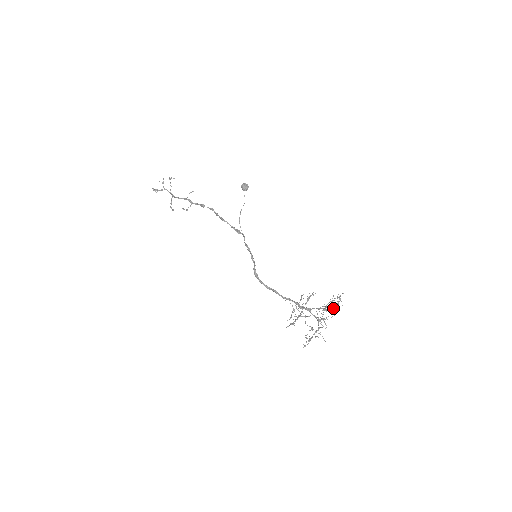
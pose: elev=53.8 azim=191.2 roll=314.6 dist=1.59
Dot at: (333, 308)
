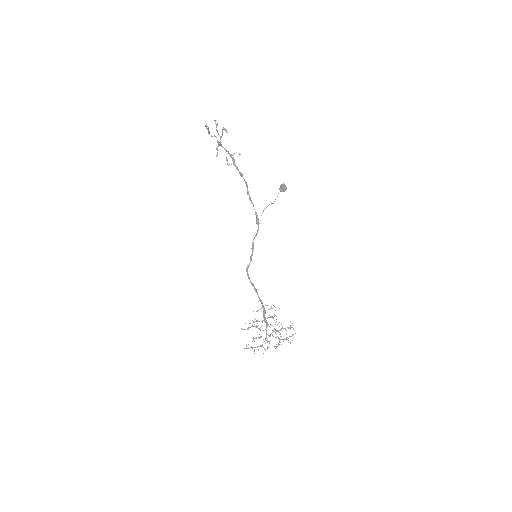
Dot at: (281, 339)
